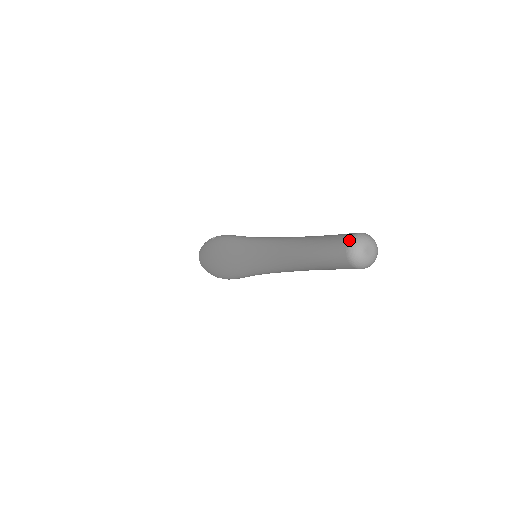
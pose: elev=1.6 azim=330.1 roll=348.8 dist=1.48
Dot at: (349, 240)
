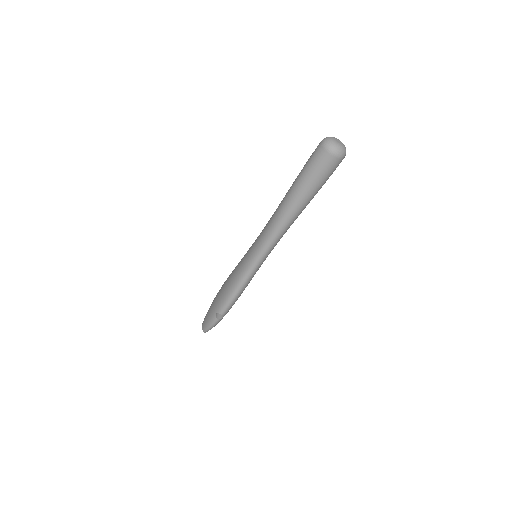
Dot at: occluded
